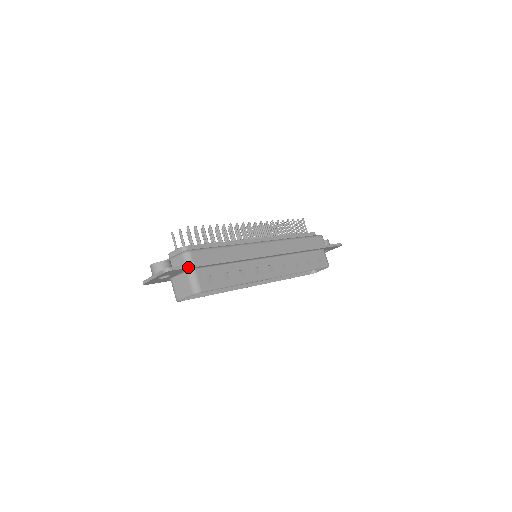
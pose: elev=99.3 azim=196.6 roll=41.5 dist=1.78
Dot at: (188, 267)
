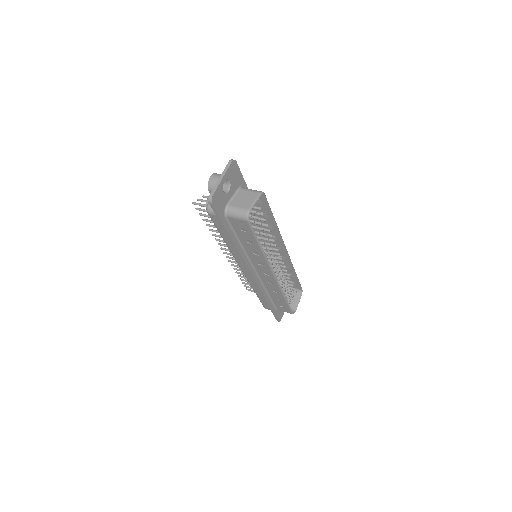
Dot at: (241, 175)
